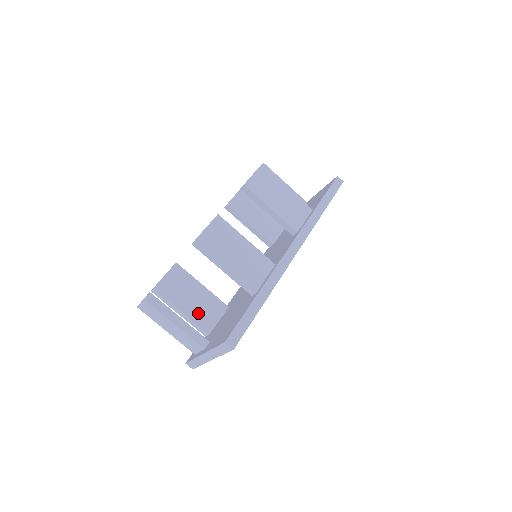
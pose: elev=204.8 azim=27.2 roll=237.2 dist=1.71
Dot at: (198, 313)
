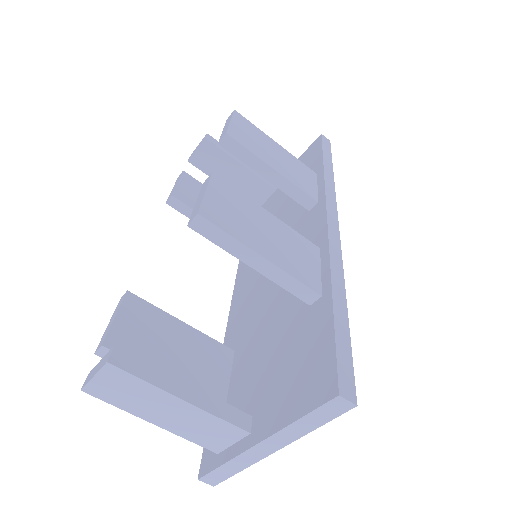
Dot at: (194, 373)
